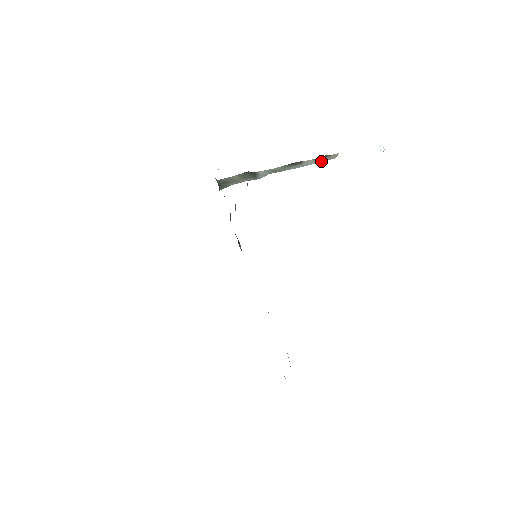
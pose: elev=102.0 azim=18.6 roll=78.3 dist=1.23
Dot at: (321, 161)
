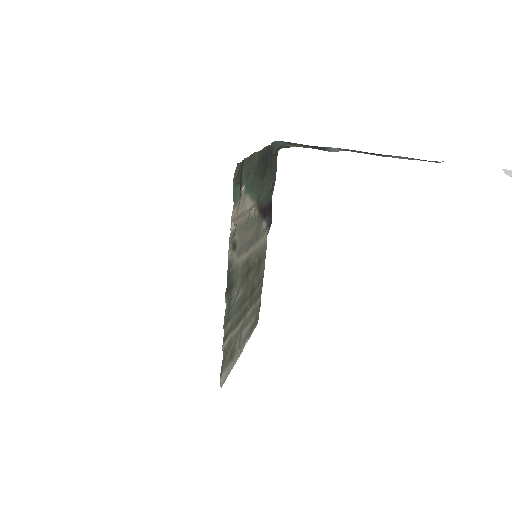
Dot at: (417, 159)
